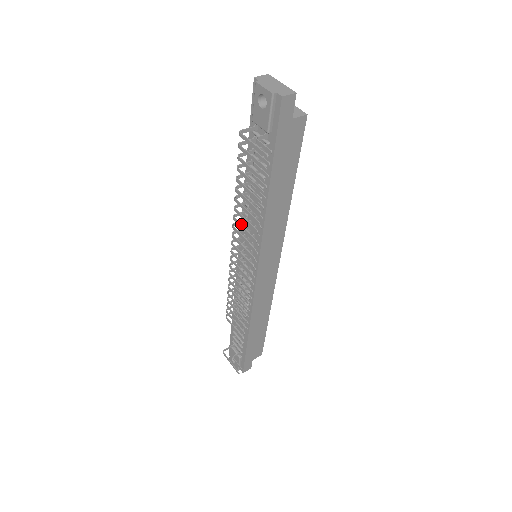
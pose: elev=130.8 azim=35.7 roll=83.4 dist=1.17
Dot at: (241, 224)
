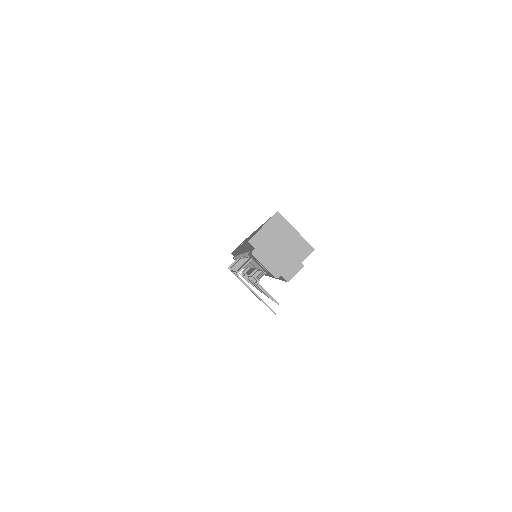
Dot at: occluded
